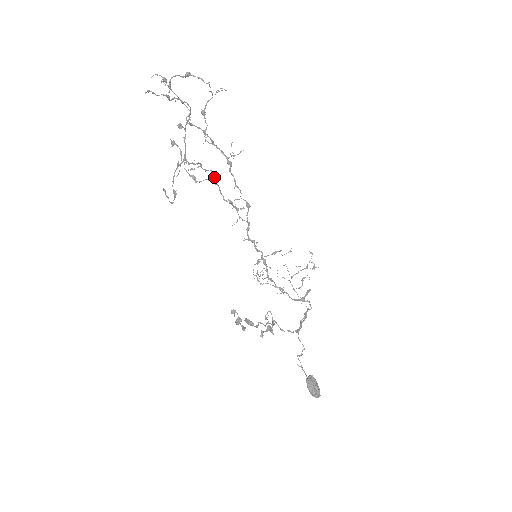
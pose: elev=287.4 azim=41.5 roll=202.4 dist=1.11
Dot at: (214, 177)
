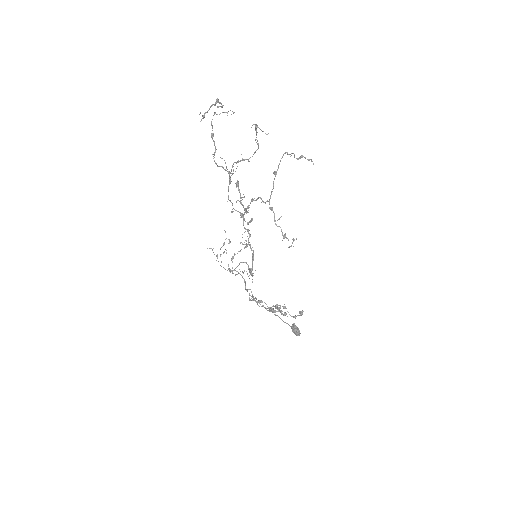
Dot at: (250, 203)
